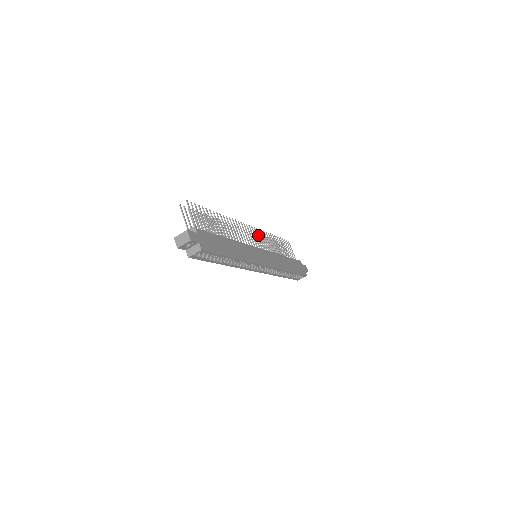
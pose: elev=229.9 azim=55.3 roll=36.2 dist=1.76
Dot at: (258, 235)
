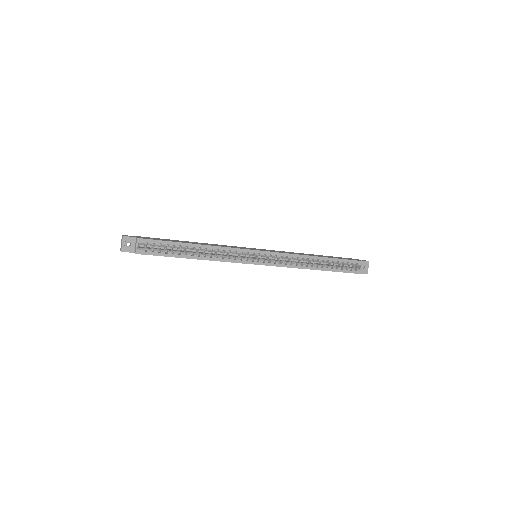
Dot at: occluded
